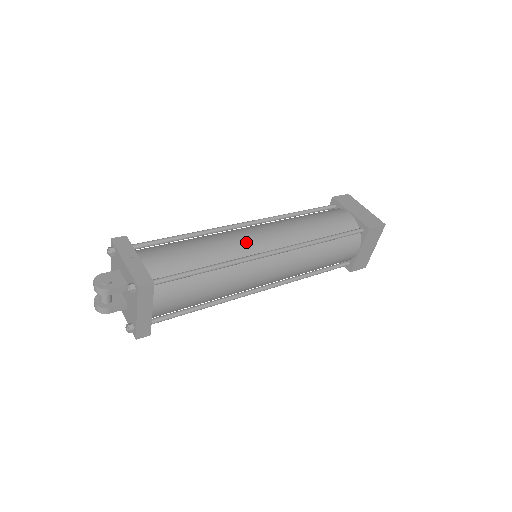
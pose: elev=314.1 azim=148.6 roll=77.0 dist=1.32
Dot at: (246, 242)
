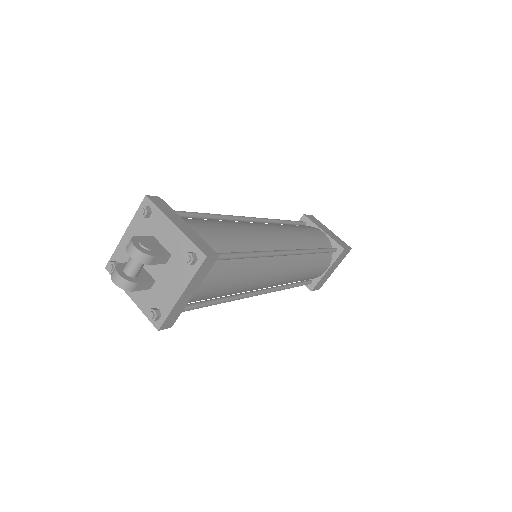
Dot at: (267, 236)
